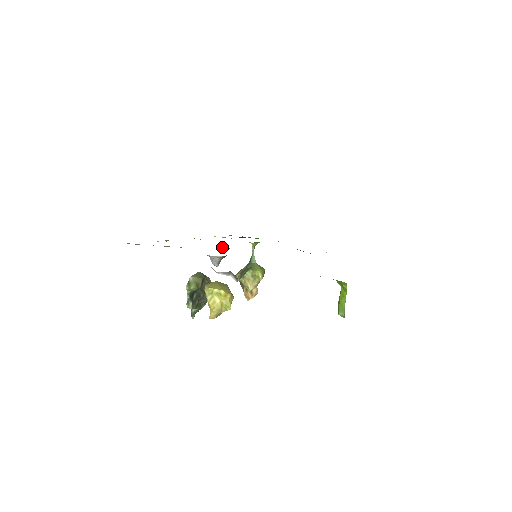
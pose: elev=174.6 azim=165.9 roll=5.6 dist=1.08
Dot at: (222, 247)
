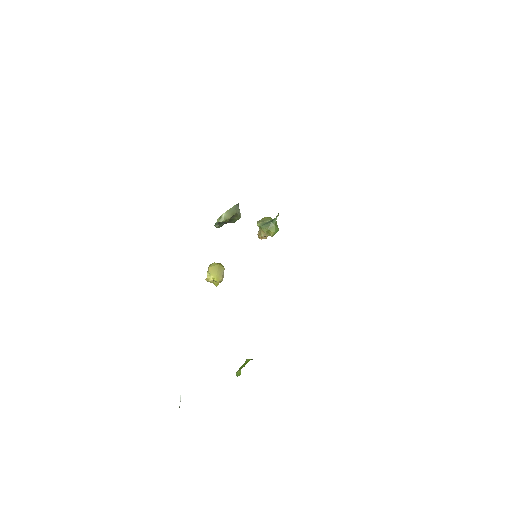
Dot at: occluded
